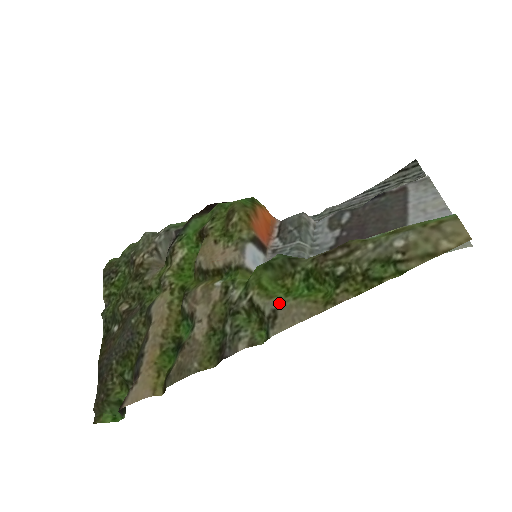
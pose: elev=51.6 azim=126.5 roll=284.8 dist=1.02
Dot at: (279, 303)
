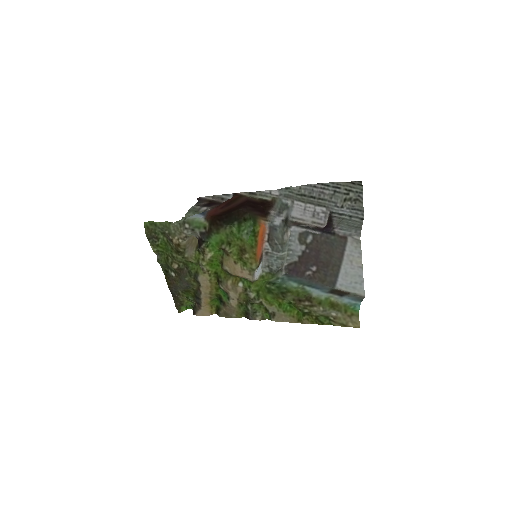
Dot at: (276, 310)
